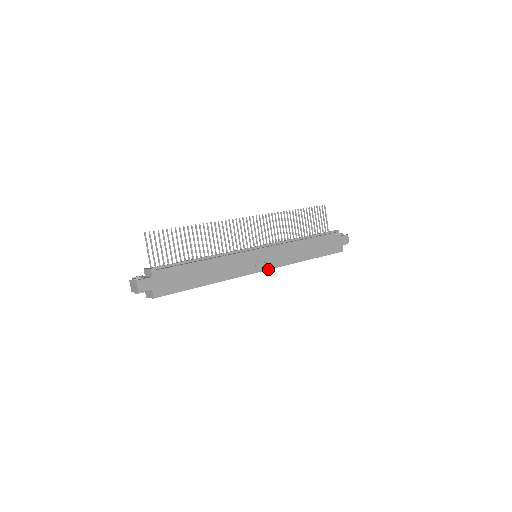
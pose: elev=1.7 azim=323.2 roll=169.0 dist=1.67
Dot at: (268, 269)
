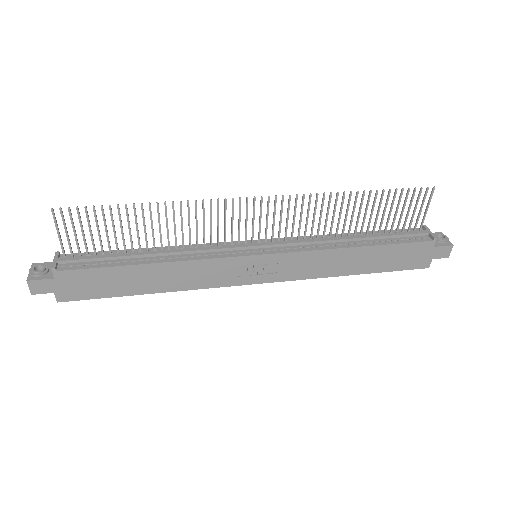
Dot at: (267, 282)
